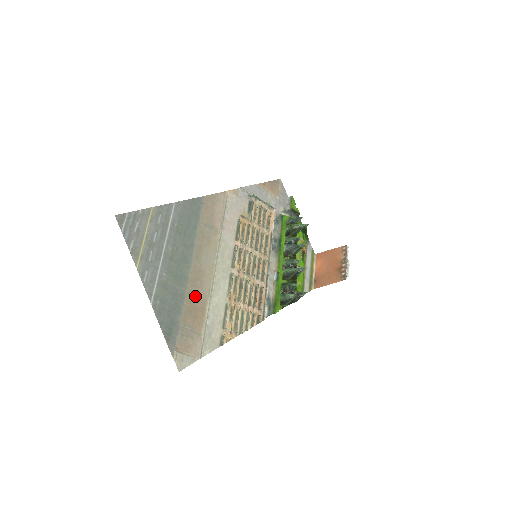
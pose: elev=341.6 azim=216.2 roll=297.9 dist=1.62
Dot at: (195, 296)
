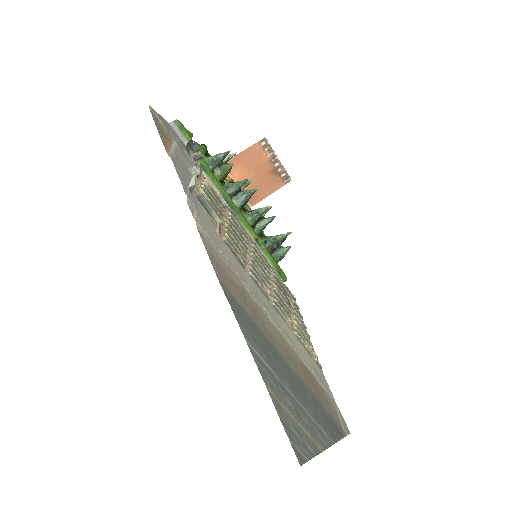
Dot at: (304, 375)
